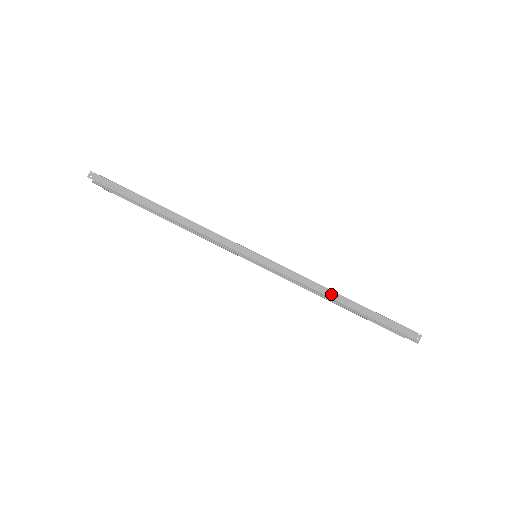
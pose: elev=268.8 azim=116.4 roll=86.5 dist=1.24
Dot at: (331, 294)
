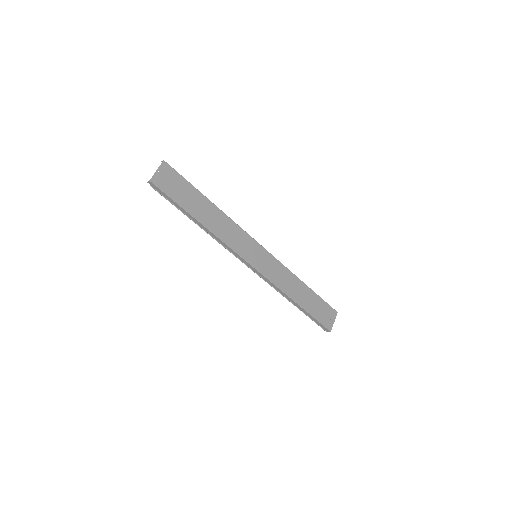
Dot at: (288, 298)
